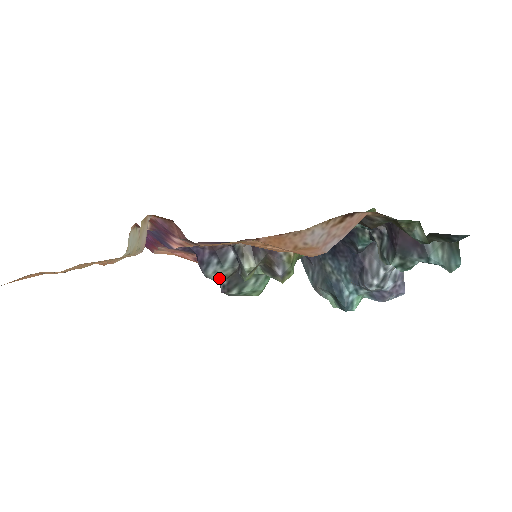
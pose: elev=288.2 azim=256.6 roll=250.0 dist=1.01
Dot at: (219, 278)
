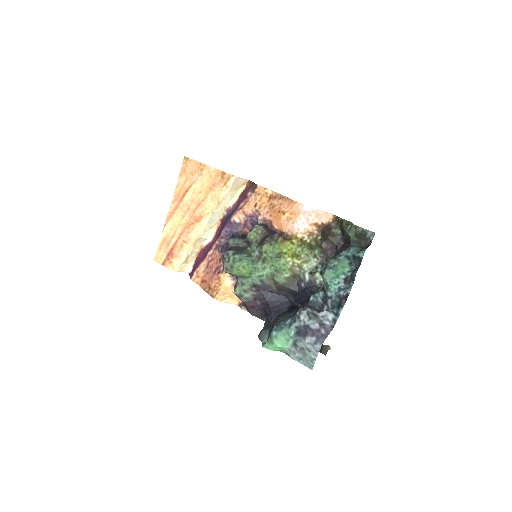
Dot at: (232, 243)
